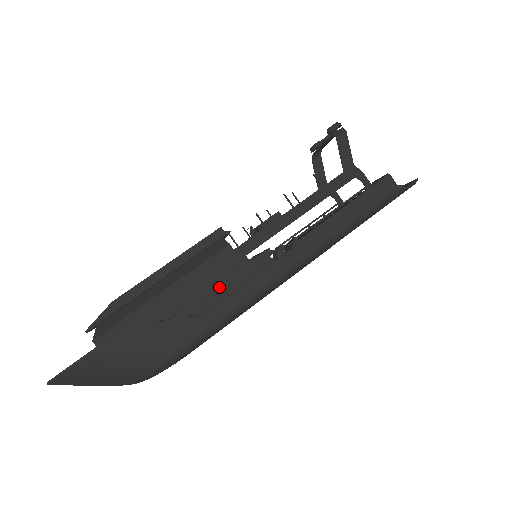
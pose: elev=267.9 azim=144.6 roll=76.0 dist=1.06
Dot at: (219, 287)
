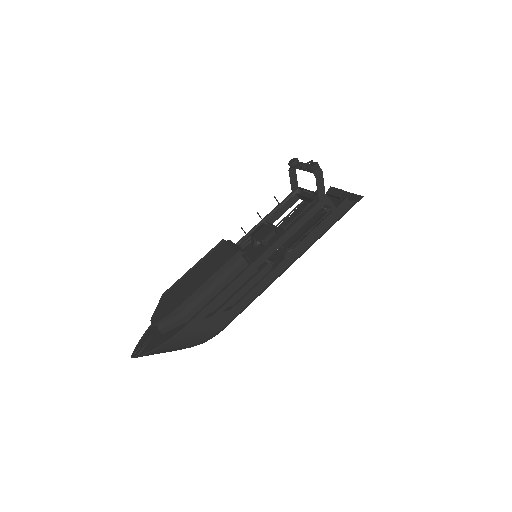
Dot at: (241, 291)
